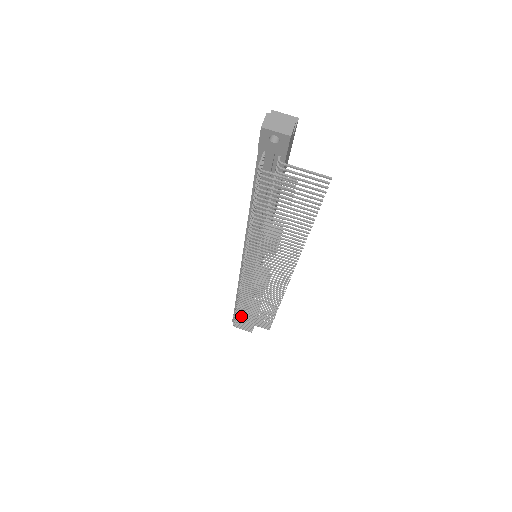
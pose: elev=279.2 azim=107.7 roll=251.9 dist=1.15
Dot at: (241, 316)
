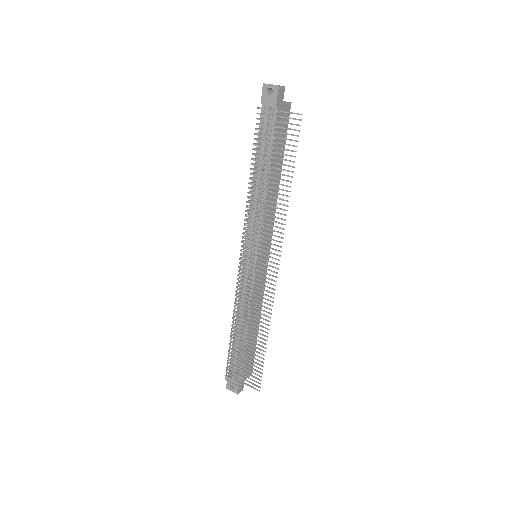
Dot at: (233, 350)
